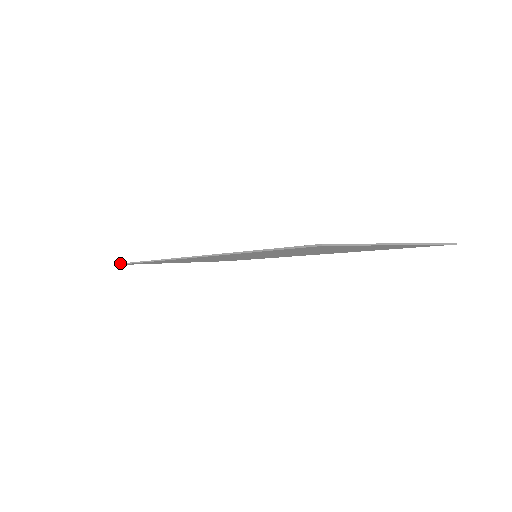
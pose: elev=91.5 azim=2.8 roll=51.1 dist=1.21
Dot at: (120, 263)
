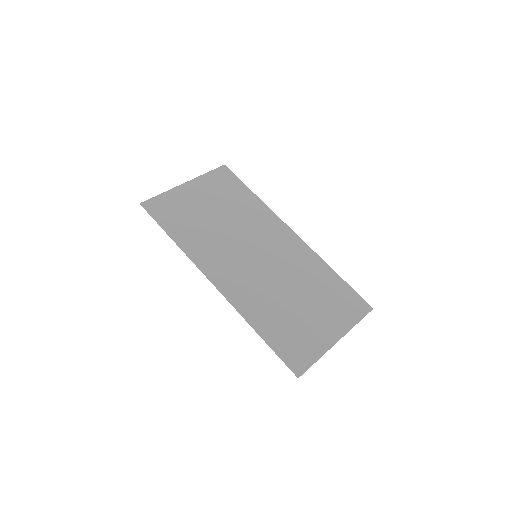
Dot at: (148, 212)
